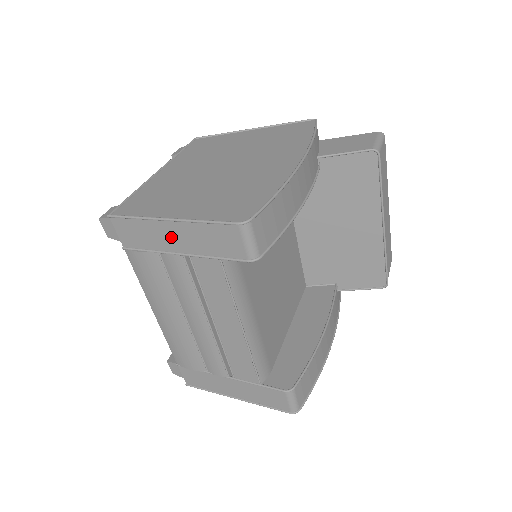
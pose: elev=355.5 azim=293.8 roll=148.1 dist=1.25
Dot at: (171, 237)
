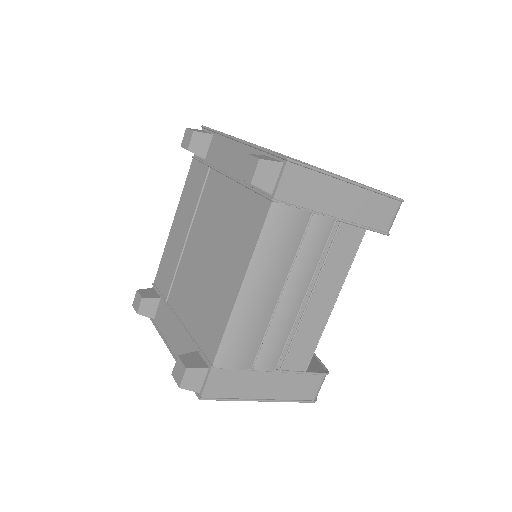
Dot at: (338, 199)
